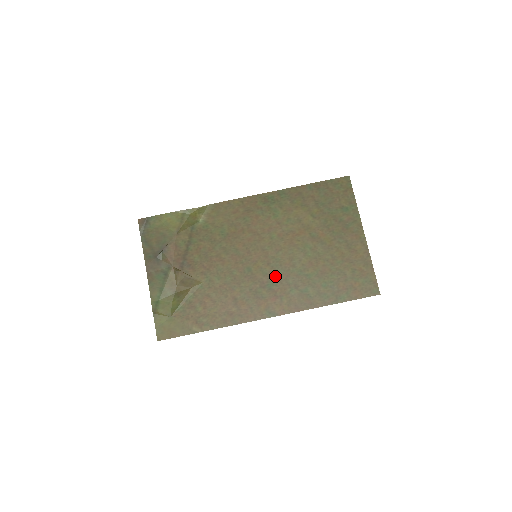
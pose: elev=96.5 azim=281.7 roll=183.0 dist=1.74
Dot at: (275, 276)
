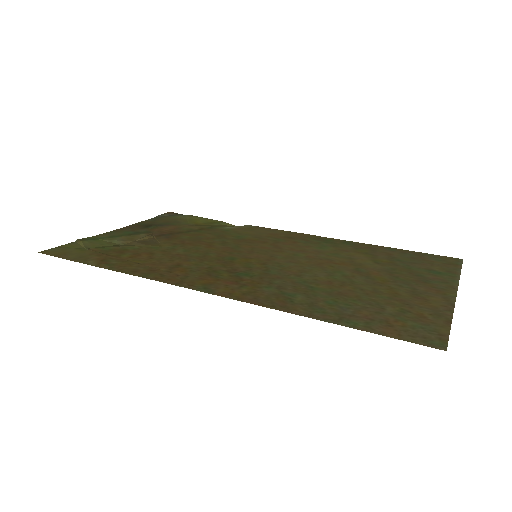
Dot at: (260, 272)
